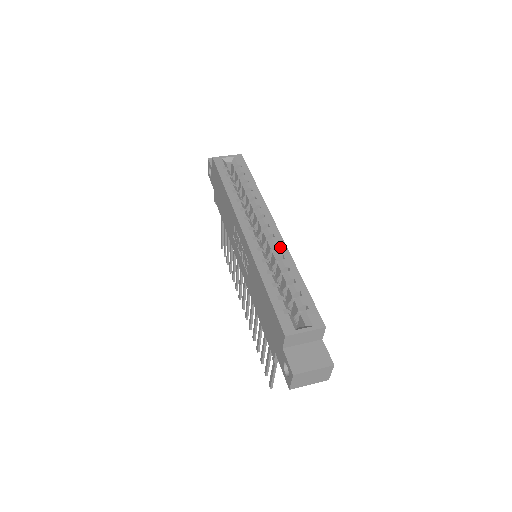
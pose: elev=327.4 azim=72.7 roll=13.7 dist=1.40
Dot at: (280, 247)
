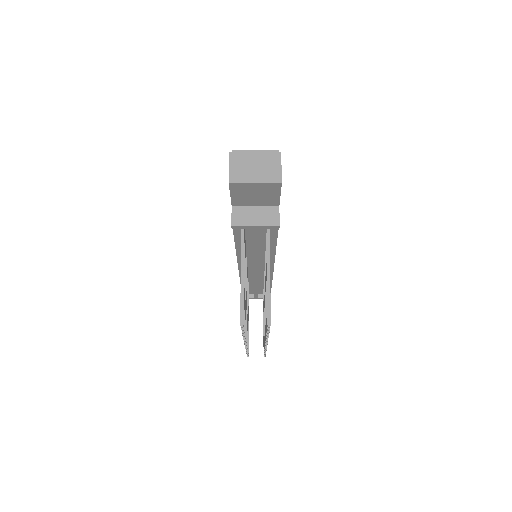
Dot at: occluded
